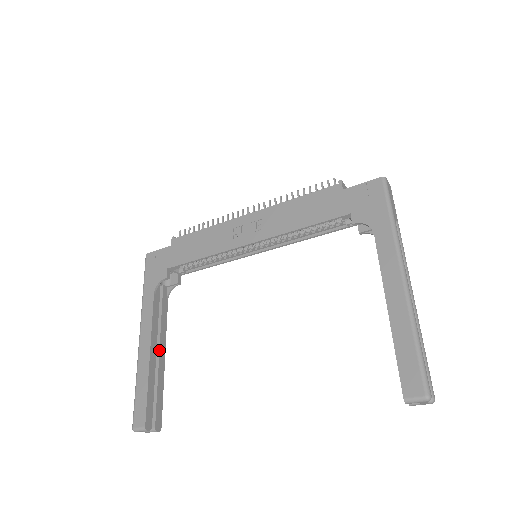
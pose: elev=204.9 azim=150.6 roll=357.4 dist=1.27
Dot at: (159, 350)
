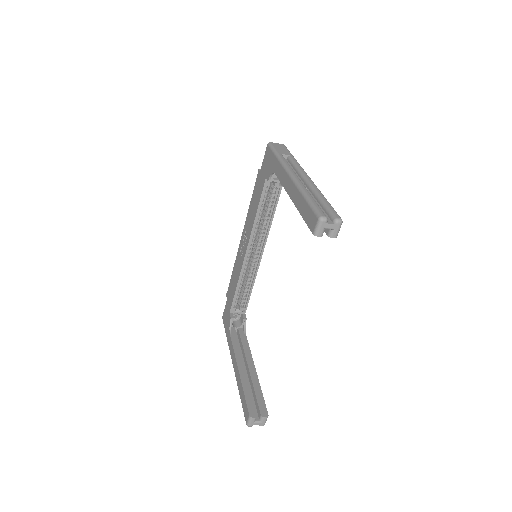
Dot at: (247, 366)
